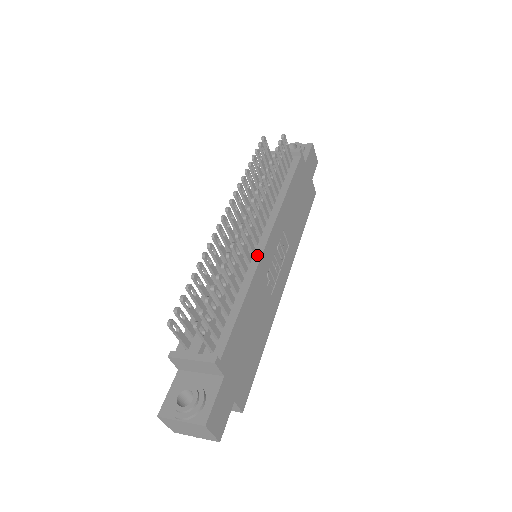
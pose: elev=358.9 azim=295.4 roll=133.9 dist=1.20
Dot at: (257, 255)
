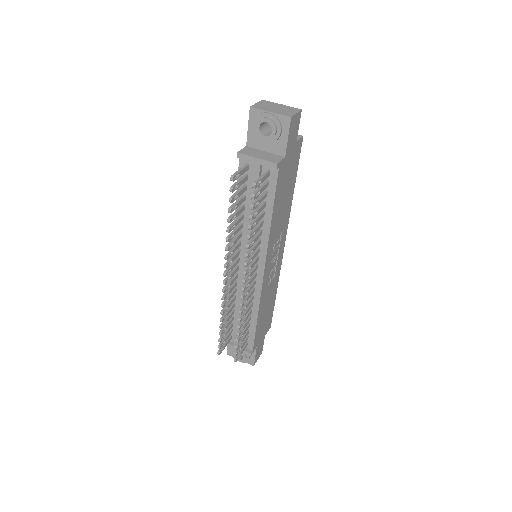
Dot at: (258, 286)
